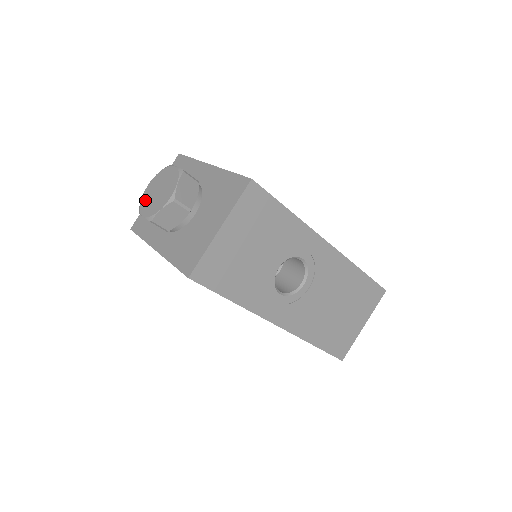
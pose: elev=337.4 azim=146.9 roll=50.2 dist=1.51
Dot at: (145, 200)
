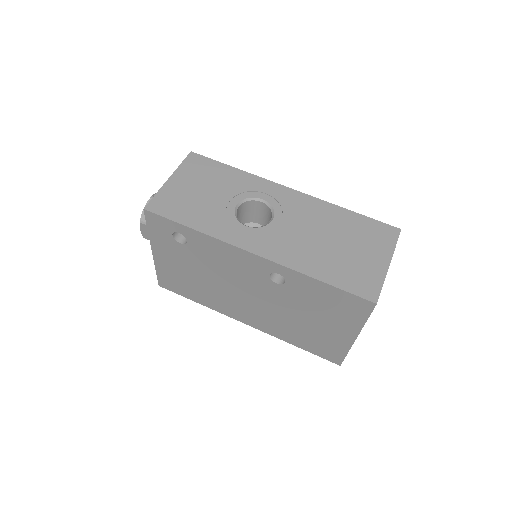
Dot at: occluded
